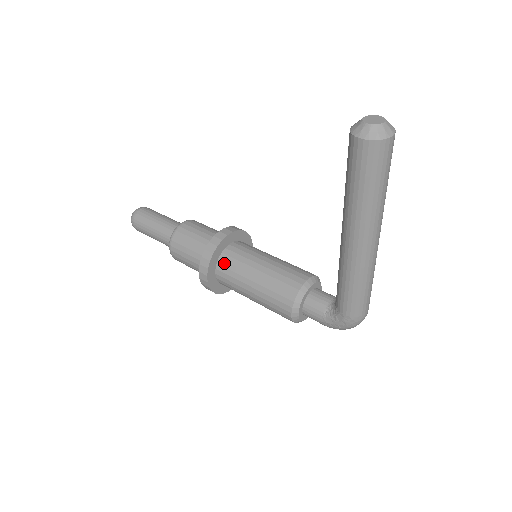
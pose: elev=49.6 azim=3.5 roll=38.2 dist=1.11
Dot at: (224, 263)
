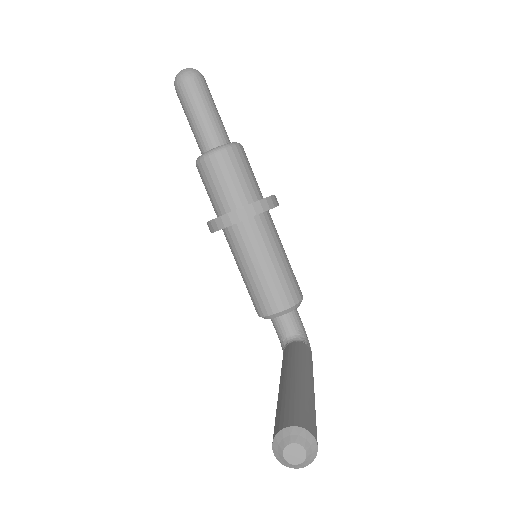
Dot at: (229, 236)
